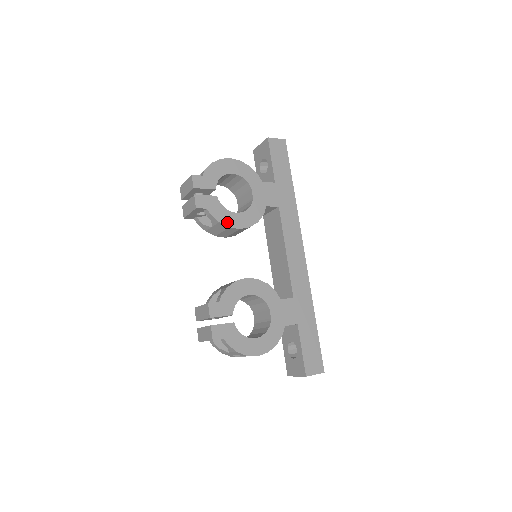
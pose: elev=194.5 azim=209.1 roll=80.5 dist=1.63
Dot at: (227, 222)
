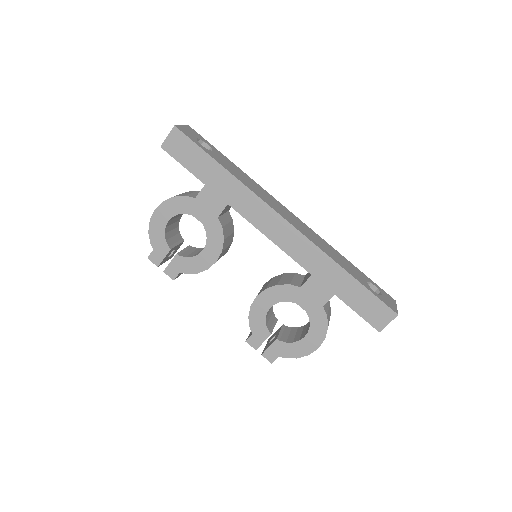
Dot at: (202, 267)
